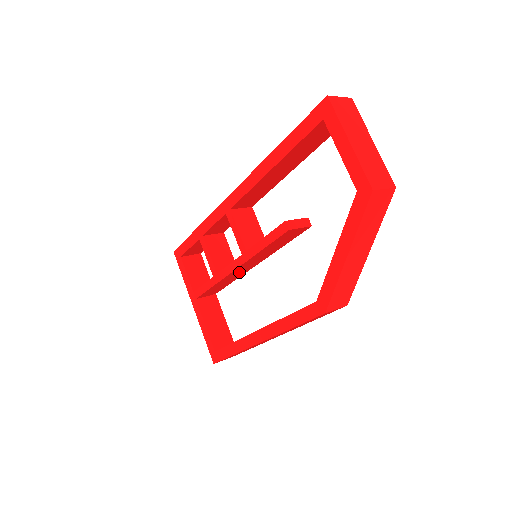
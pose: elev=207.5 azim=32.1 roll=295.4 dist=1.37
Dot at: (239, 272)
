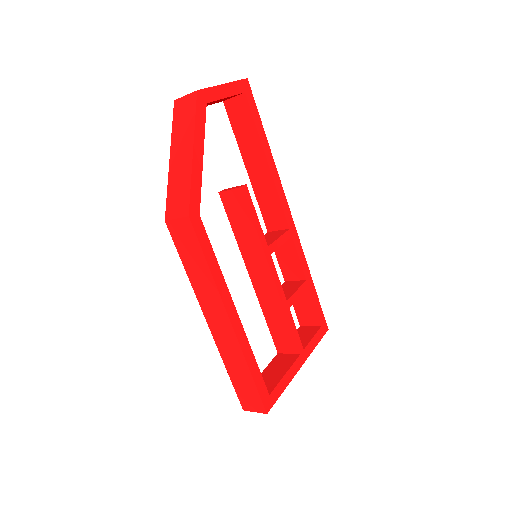
Dot at: (266, 289)
